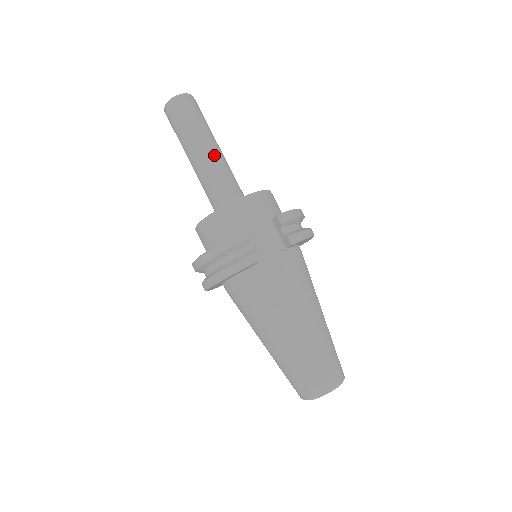
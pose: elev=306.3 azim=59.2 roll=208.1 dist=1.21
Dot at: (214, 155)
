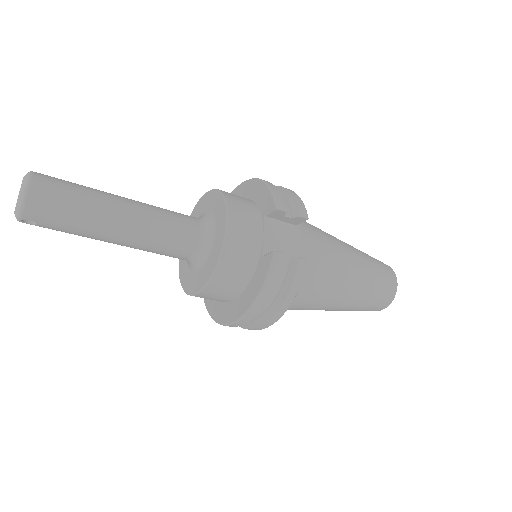
Dot at: (139, 212)
